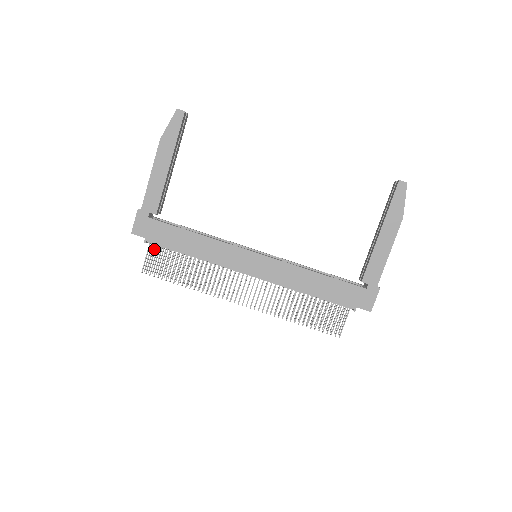
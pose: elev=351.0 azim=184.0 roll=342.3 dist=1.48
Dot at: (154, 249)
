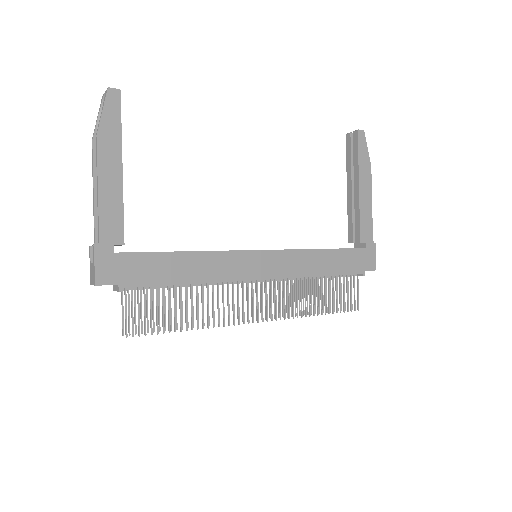
Dot at: occluded
